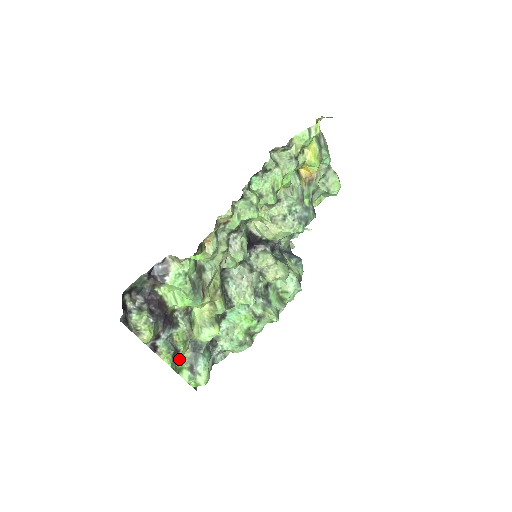
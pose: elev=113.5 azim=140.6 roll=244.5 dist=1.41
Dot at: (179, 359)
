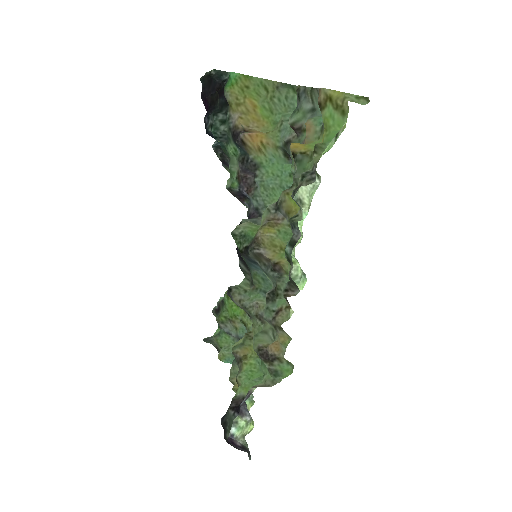
Dot at: occluded
